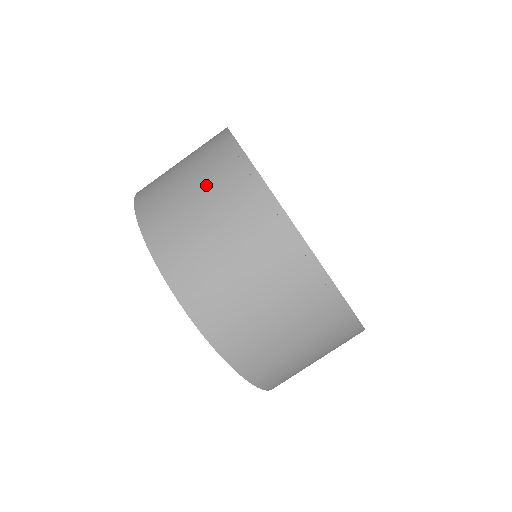
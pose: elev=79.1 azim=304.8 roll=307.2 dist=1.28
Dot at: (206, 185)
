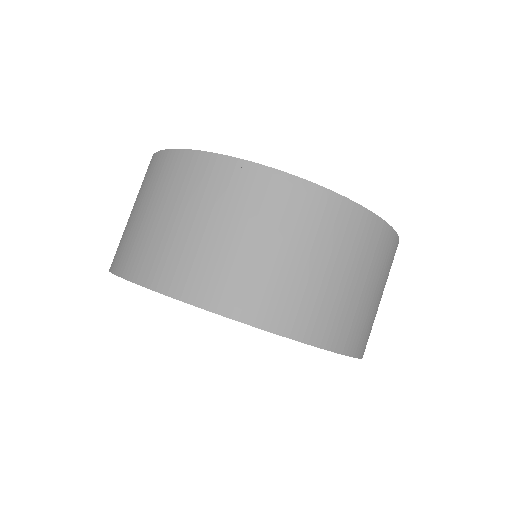
Dot at: (216, 211)
